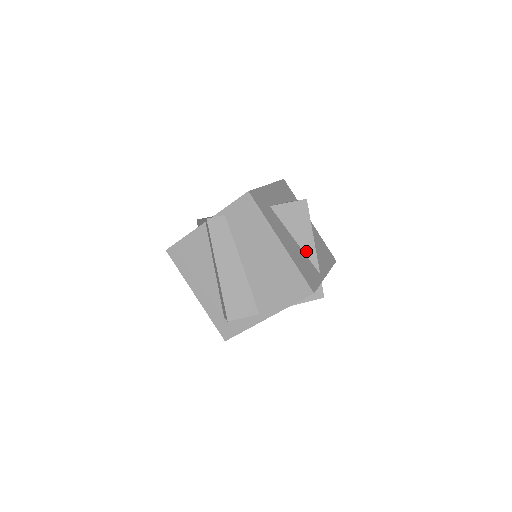
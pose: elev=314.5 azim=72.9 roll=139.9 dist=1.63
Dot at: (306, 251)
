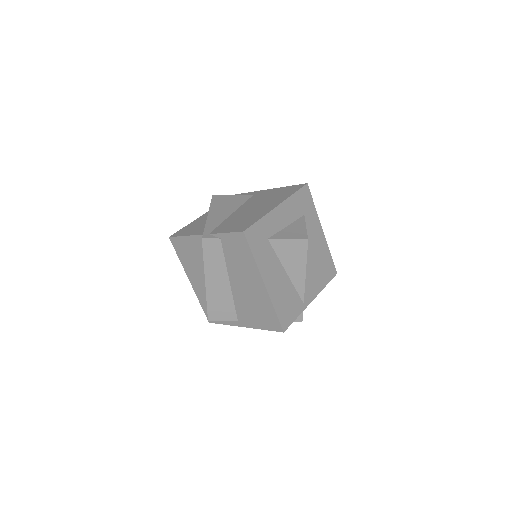
Dot at: (295, 283)
